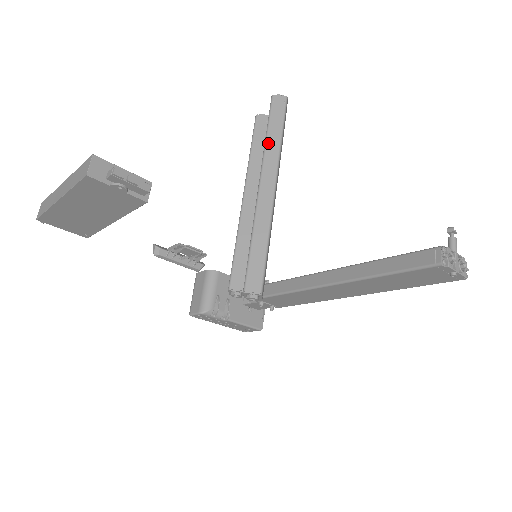
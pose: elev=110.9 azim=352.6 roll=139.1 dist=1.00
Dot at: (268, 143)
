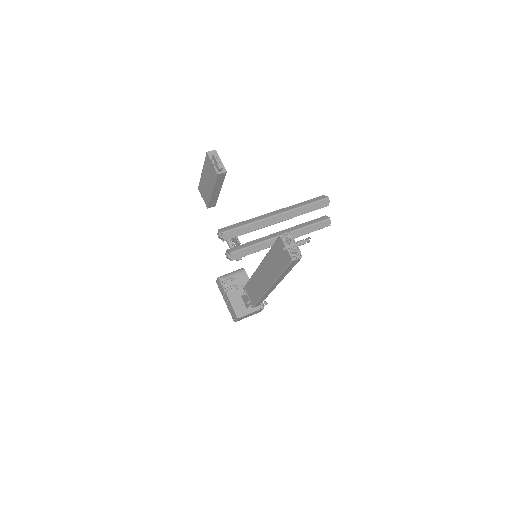
Dot at: (297, 204)
